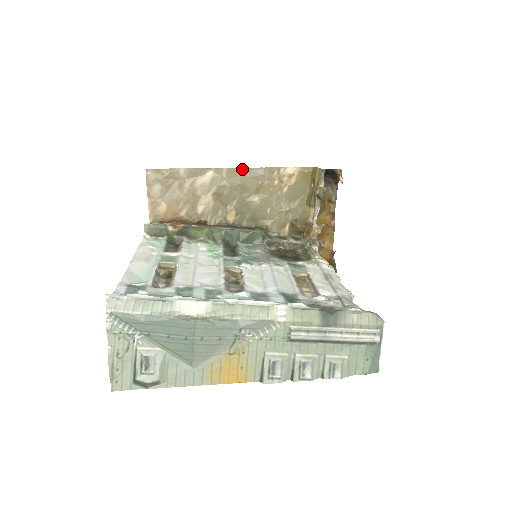
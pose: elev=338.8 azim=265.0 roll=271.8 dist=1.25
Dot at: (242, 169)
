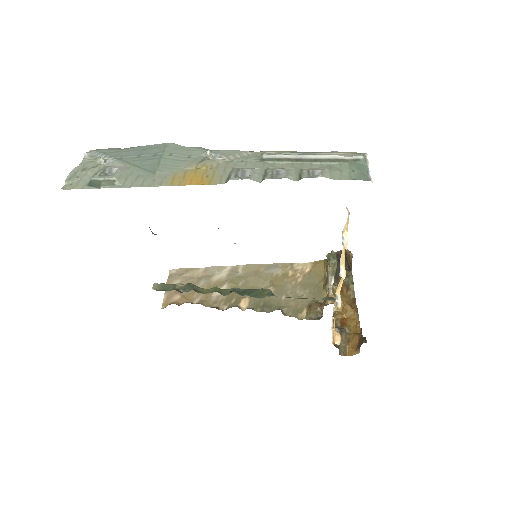
Dot at: (257, 265)
